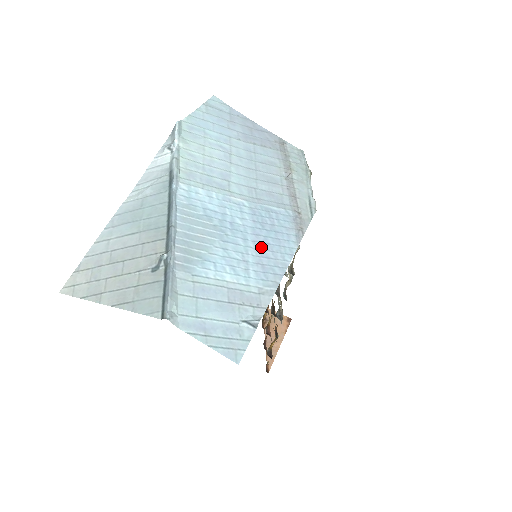
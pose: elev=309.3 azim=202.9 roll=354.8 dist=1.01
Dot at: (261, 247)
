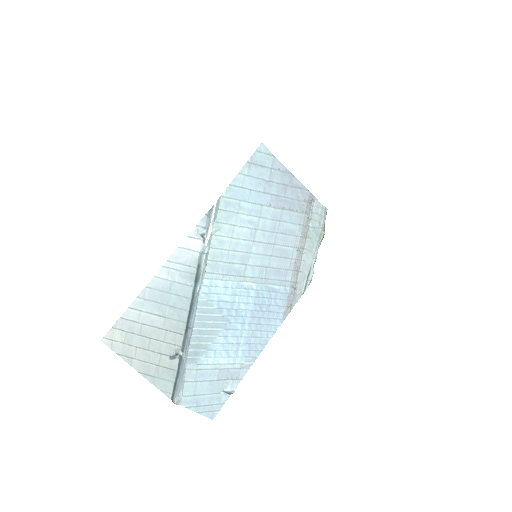
Dot at: (253, 328)
